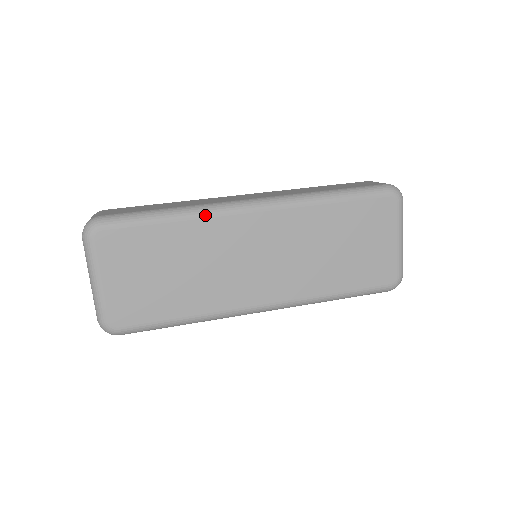
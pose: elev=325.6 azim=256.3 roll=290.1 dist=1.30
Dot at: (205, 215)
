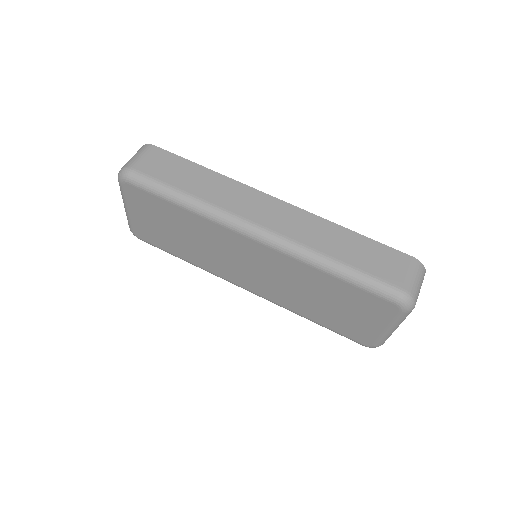
Dot at: (210, 218)
